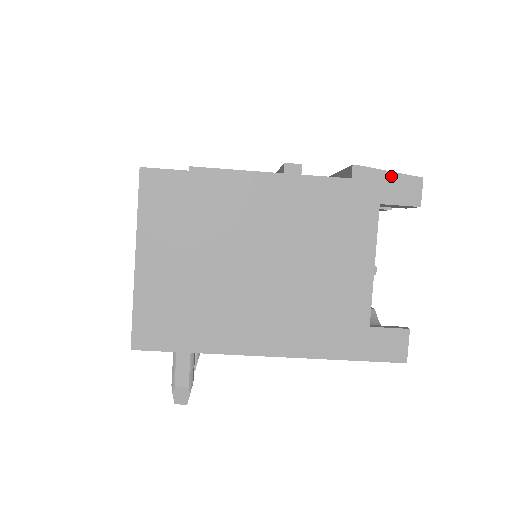
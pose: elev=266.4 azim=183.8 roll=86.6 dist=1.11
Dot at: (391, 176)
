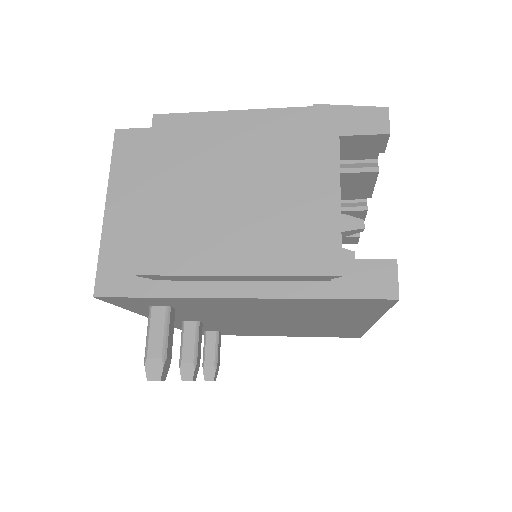
Dot at: (354, 110)
